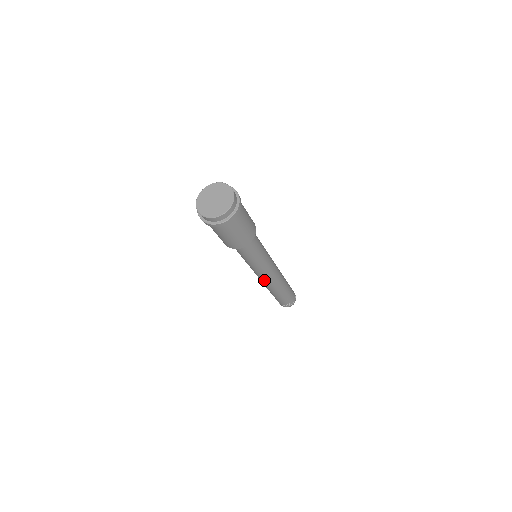
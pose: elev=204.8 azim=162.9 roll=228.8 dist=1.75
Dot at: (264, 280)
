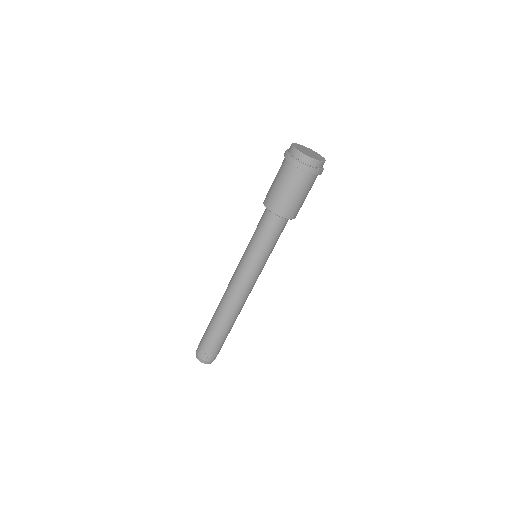
Dot at: (232, 288)
